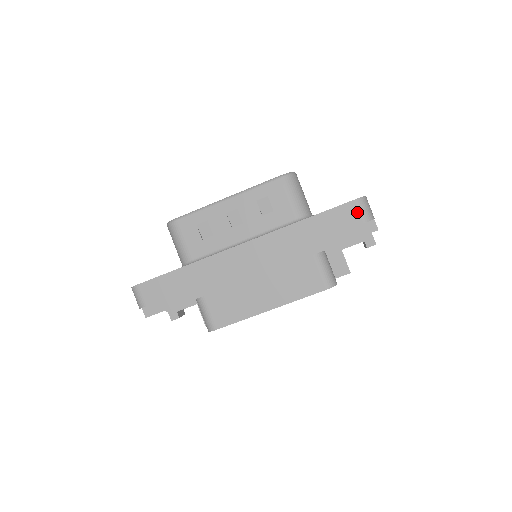
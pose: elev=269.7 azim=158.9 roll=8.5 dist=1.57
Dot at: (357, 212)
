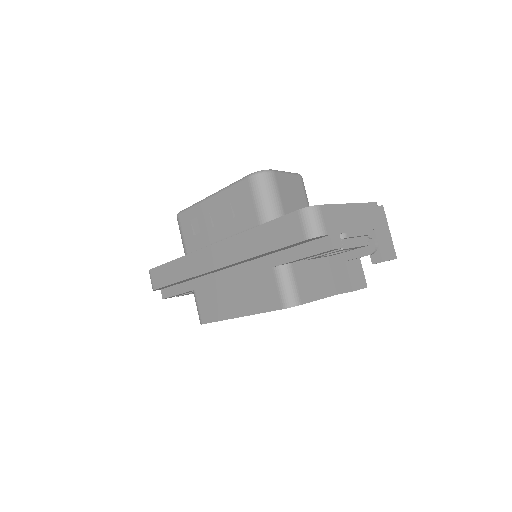
Dot at: (299, 226)
